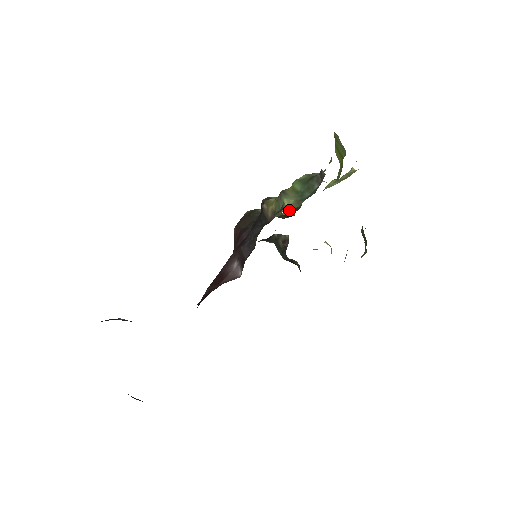
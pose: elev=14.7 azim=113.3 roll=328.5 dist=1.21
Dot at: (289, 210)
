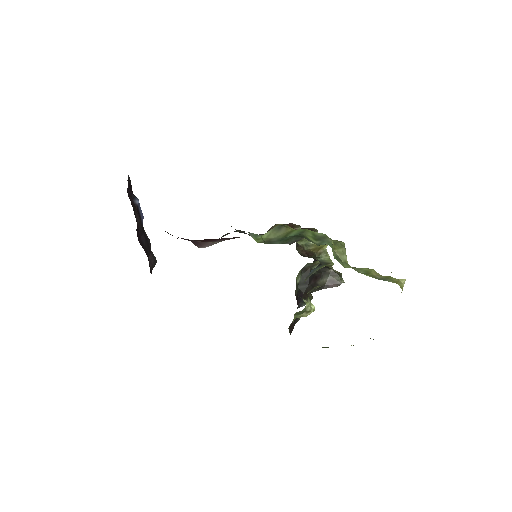
Dot at: (259, 240)
